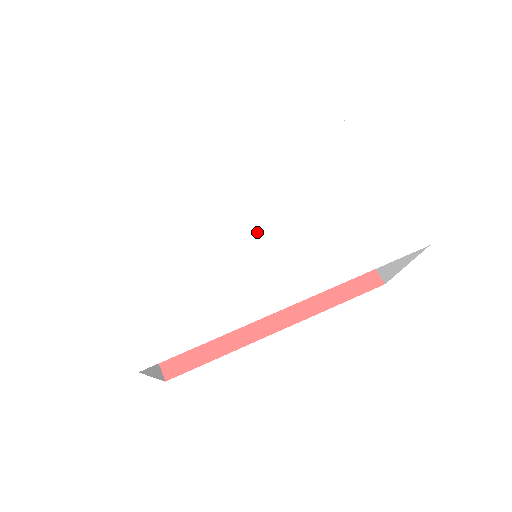
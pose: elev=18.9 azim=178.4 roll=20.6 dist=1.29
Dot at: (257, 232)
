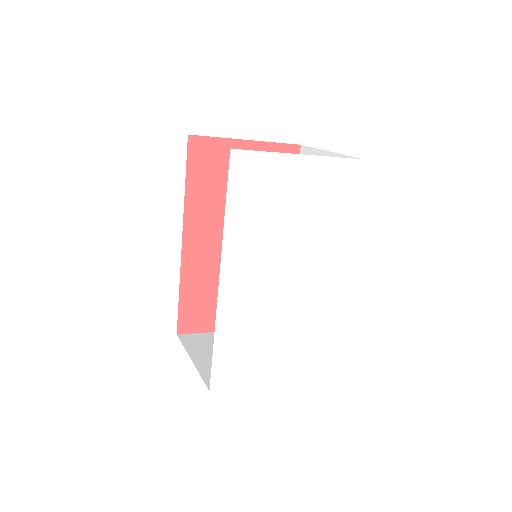
Dot at: (281, 277)
